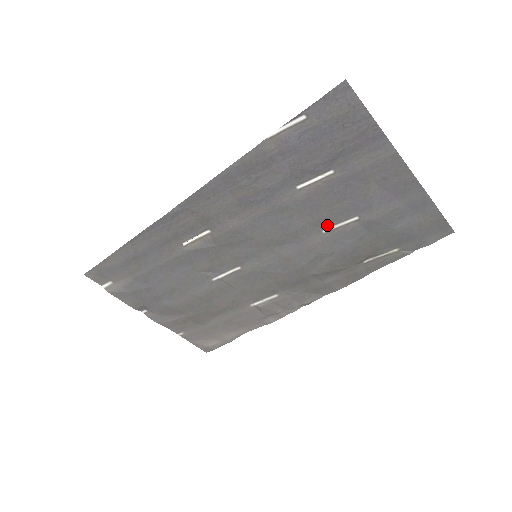
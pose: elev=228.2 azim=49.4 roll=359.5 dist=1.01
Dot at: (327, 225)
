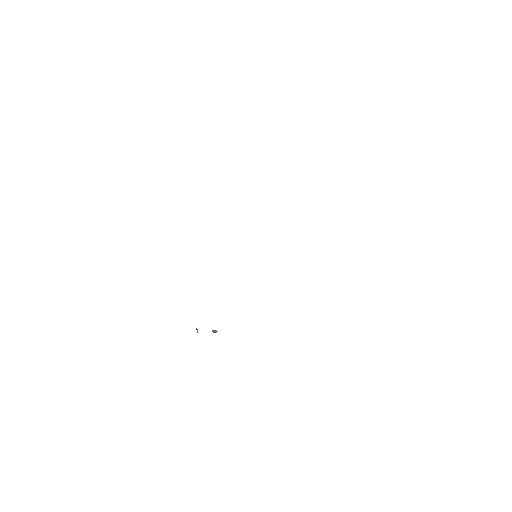
Dot at: occluded
